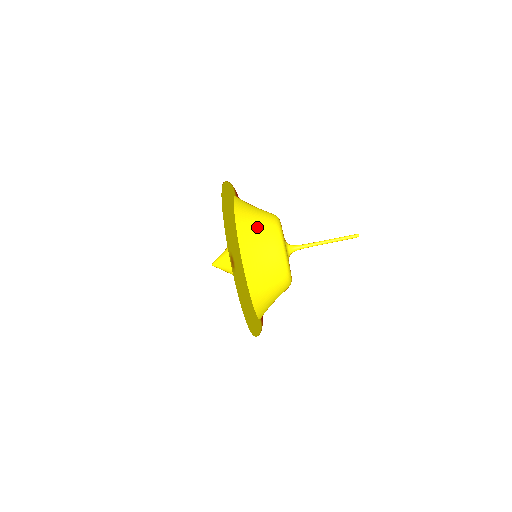
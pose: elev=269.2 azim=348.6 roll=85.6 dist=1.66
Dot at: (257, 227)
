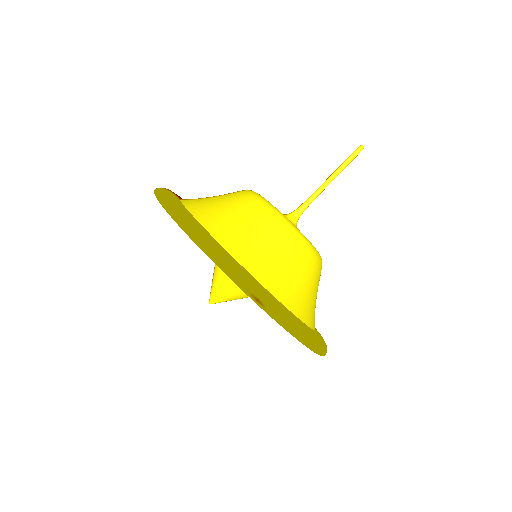
Dot at: (245, 225)
